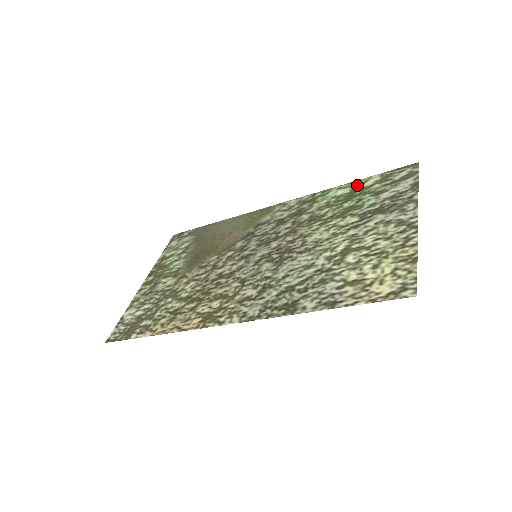
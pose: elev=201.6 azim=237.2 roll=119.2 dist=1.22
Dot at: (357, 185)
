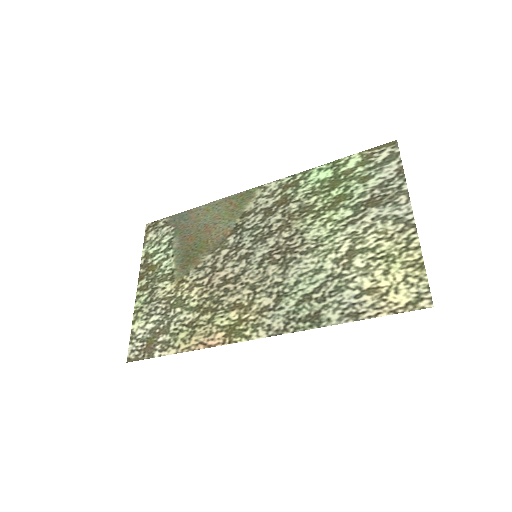
Dot at: (339, 167)
